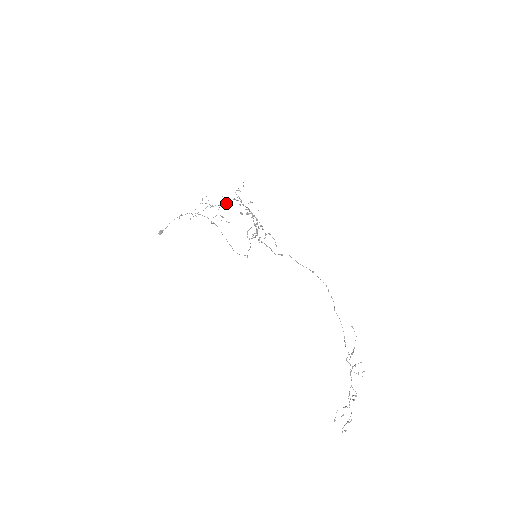
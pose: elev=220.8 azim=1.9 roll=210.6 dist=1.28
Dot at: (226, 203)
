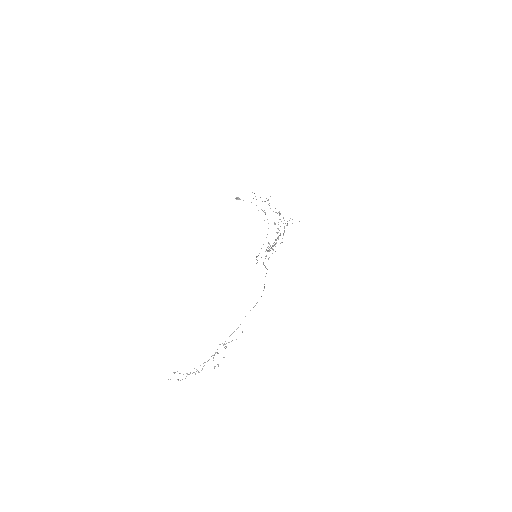
Dot at: occluded
